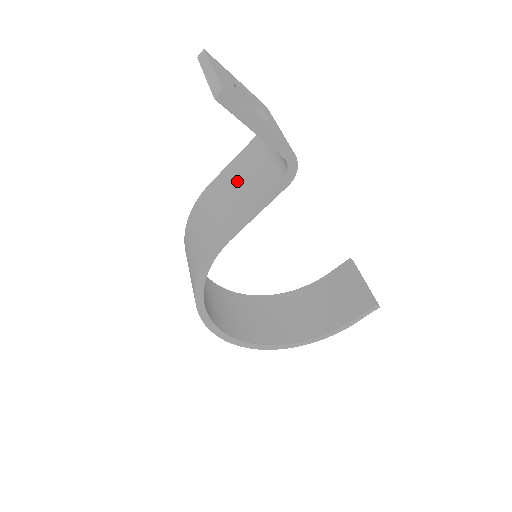
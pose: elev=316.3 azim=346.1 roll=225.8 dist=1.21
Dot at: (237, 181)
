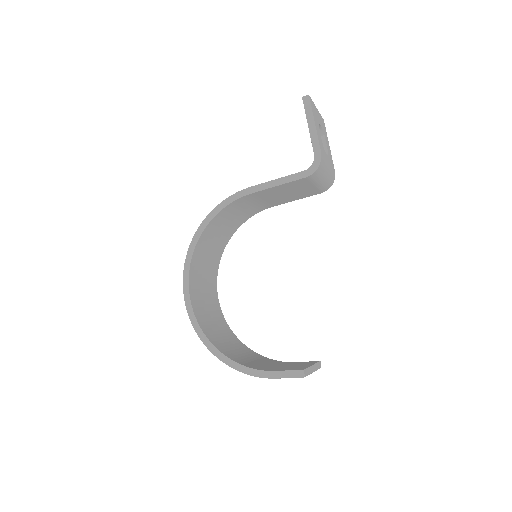
Dot at: occluded
